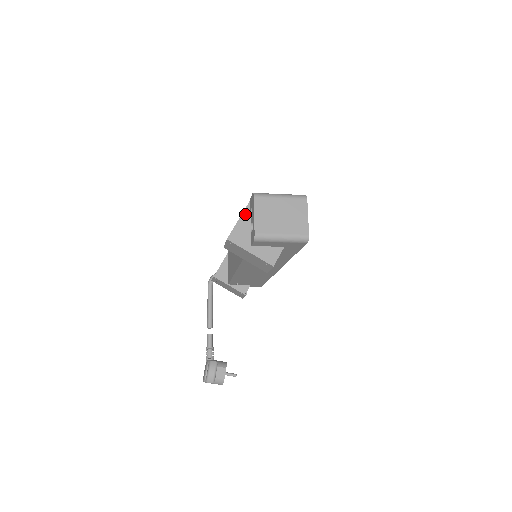
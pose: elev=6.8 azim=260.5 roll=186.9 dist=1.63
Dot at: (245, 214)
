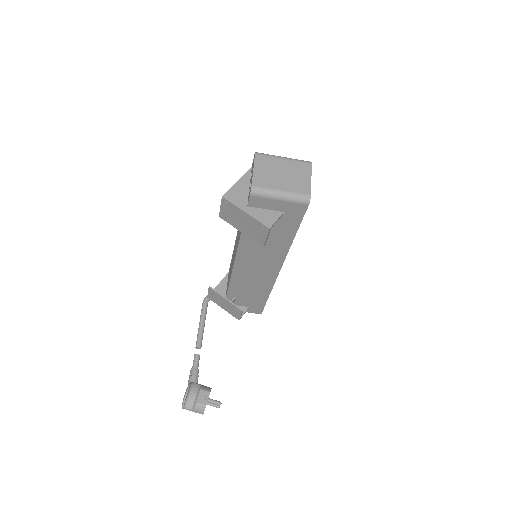
Dot at: (245, 177)
